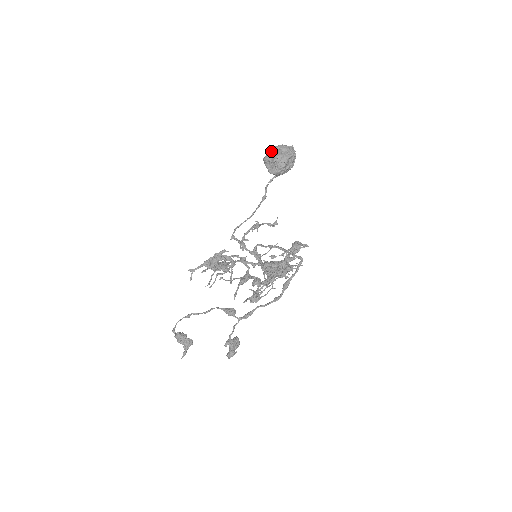
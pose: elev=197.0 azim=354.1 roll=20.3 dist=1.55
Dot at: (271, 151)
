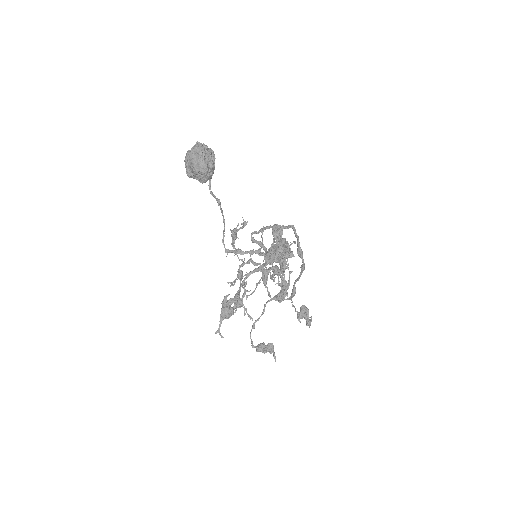
Dot at: (186, 166)
